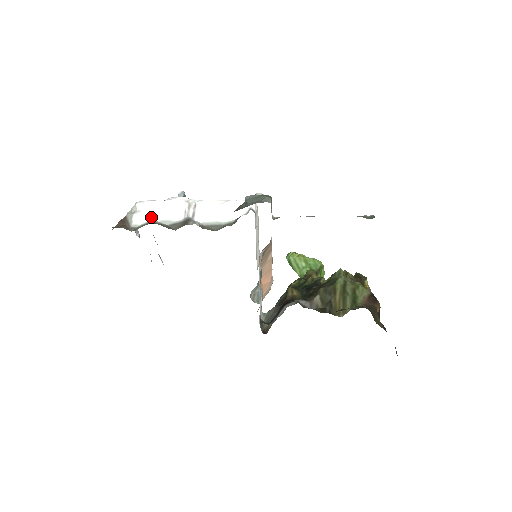
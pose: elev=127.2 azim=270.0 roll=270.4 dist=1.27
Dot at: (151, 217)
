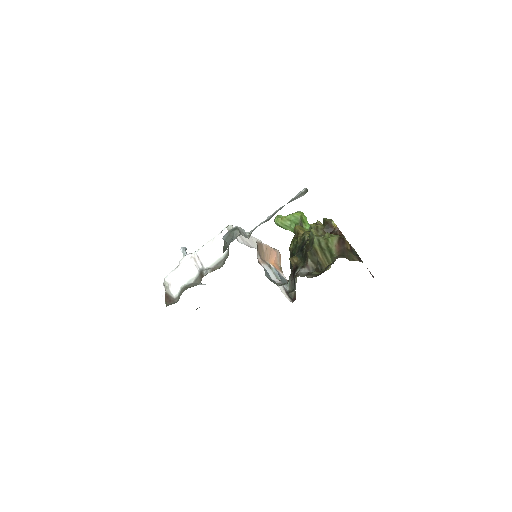
Dot at: (180, 284)
